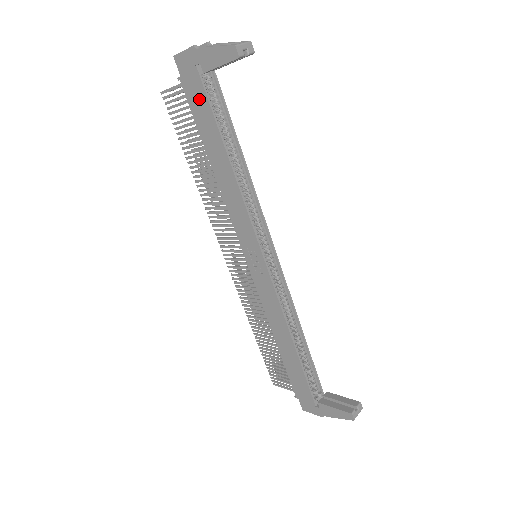
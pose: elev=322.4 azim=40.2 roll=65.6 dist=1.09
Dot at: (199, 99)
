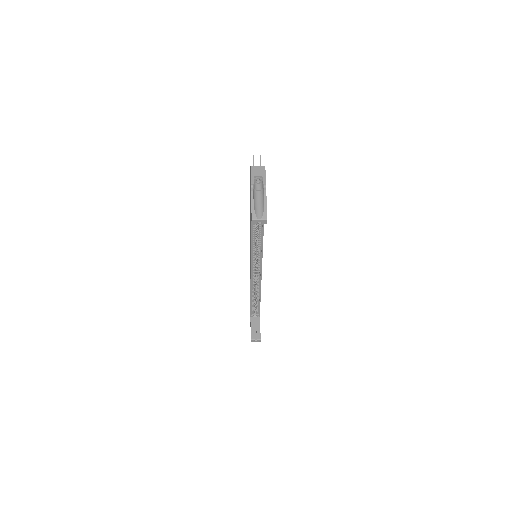
Dot at: occluded
